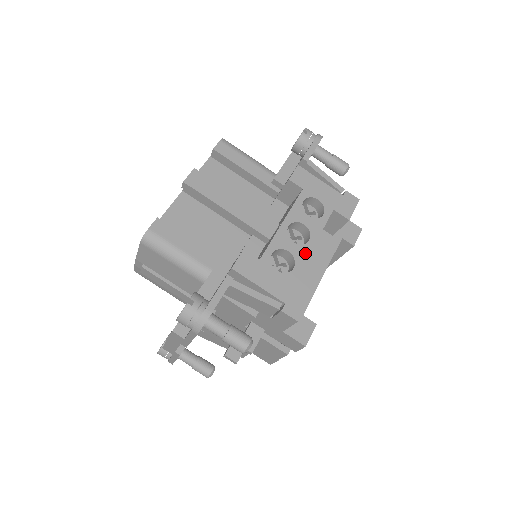
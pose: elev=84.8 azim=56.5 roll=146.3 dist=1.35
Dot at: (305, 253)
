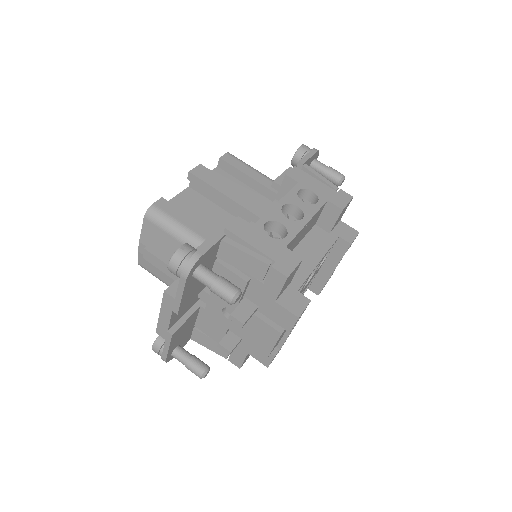
Dot at: (298, 227)
